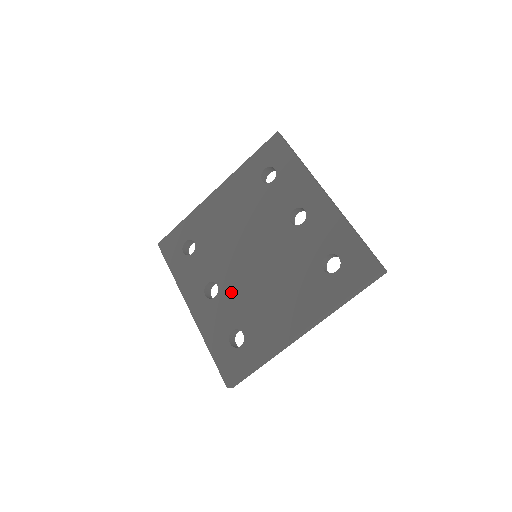
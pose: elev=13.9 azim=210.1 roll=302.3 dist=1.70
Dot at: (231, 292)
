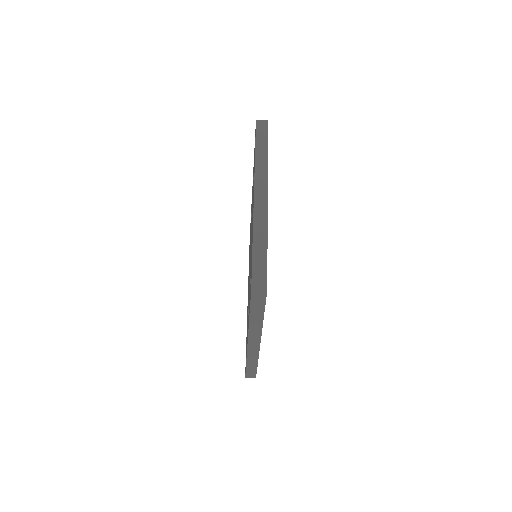
Dot at: occluded
